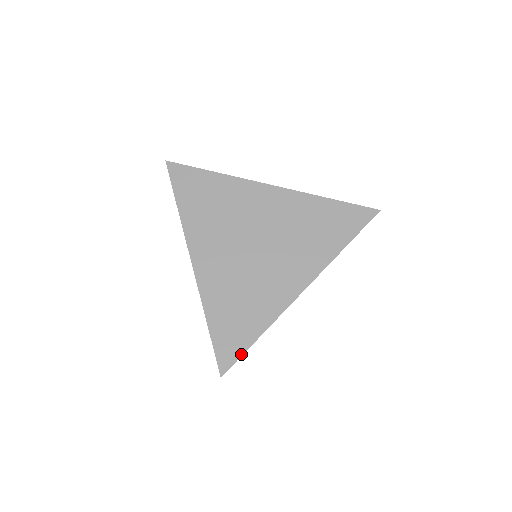
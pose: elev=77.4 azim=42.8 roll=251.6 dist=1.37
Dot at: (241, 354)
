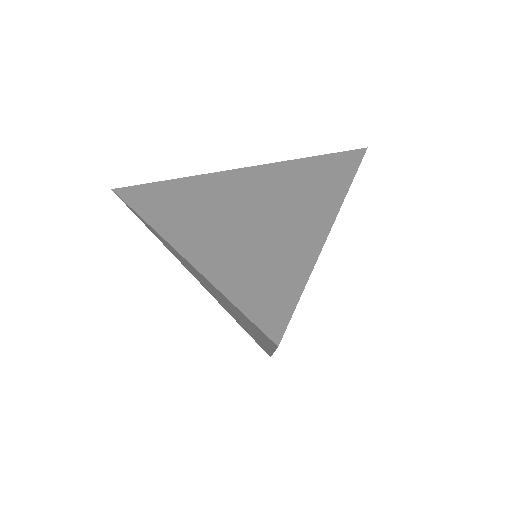
Dot at: (292, 308)
